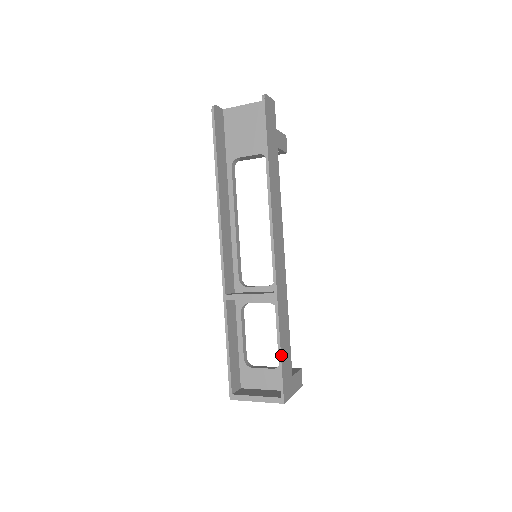
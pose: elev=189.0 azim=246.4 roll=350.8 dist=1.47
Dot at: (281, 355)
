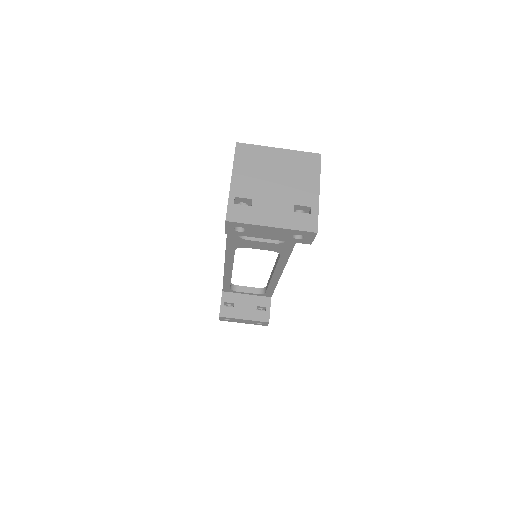
Dot at: occluded
